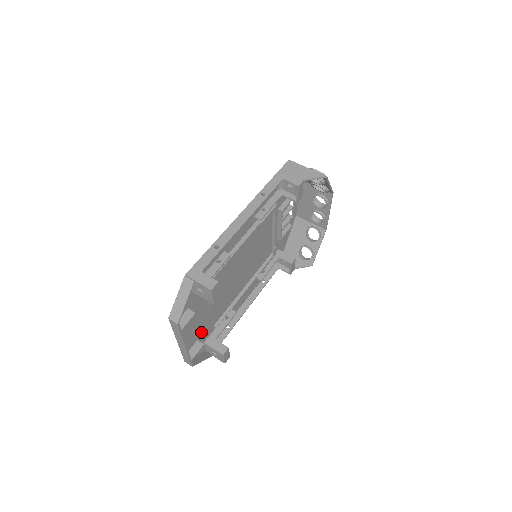
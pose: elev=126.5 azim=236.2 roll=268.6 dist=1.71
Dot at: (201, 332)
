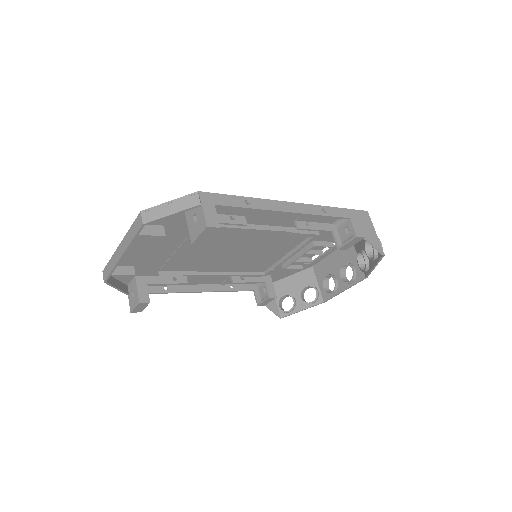
Dot at: (145, 263)
